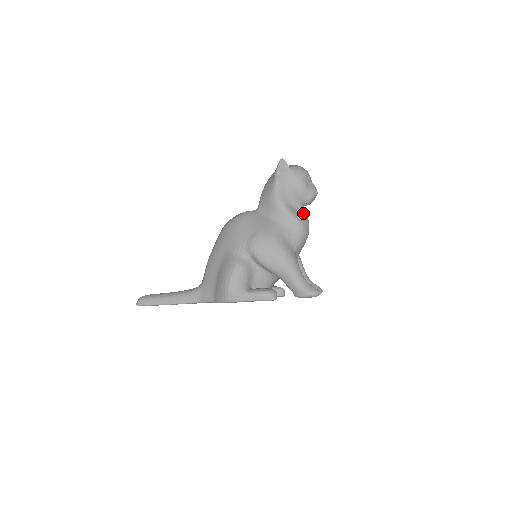
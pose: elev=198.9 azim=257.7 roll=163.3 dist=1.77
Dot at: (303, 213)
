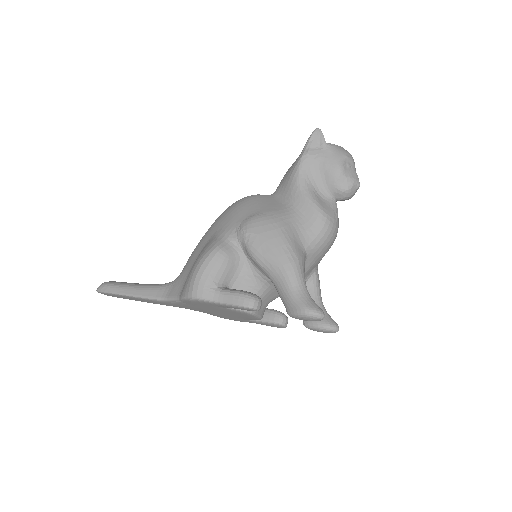
Dot at: (332, 207)
